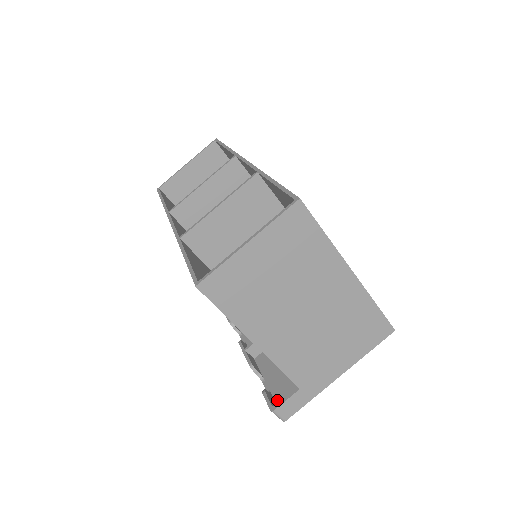
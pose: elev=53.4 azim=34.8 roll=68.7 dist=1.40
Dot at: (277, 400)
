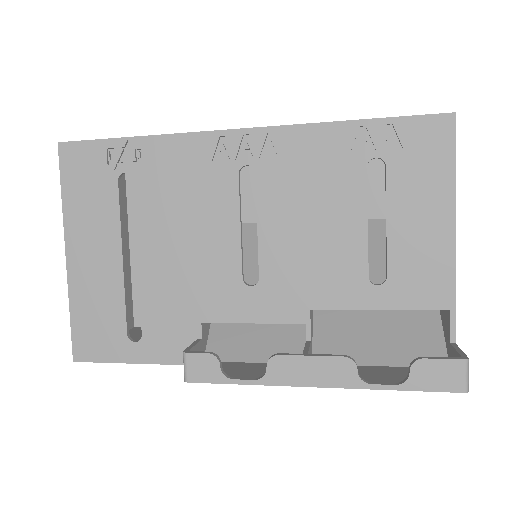
Dot at: (425, 382)
